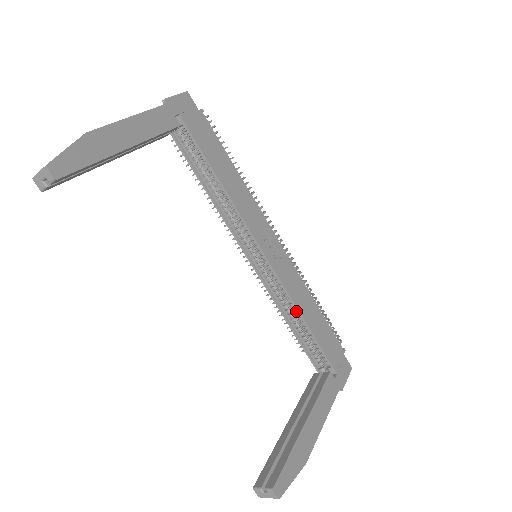
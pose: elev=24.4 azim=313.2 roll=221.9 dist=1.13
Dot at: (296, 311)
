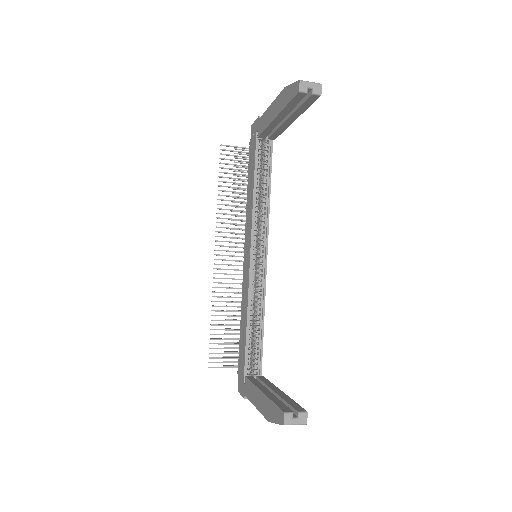
Dot at: (259, 314)
